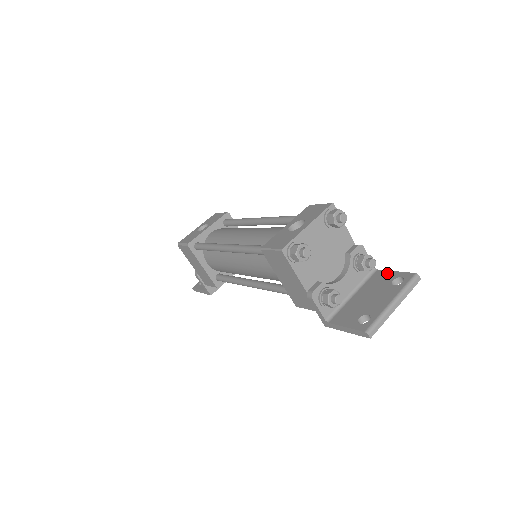
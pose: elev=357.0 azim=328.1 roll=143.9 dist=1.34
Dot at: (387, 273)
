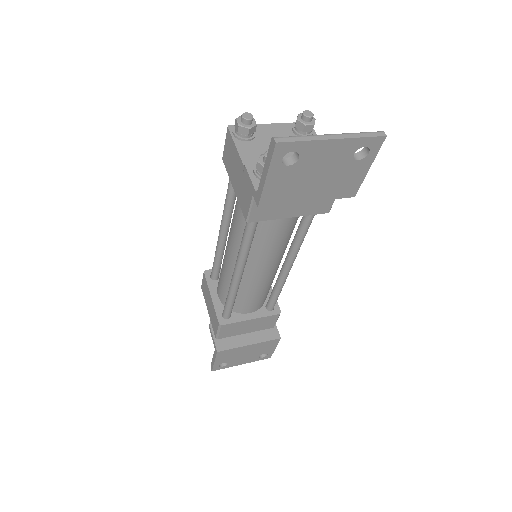
Dot at: occluded
